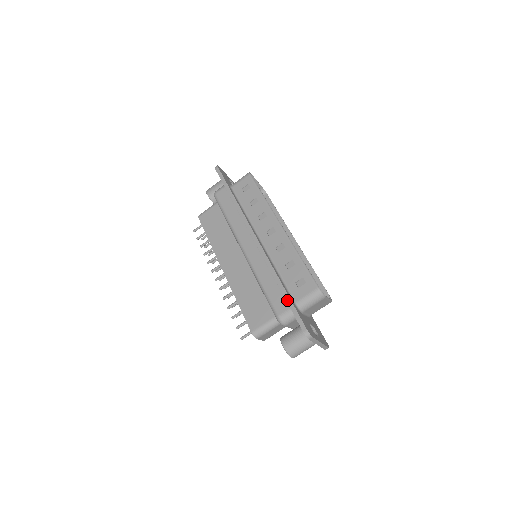
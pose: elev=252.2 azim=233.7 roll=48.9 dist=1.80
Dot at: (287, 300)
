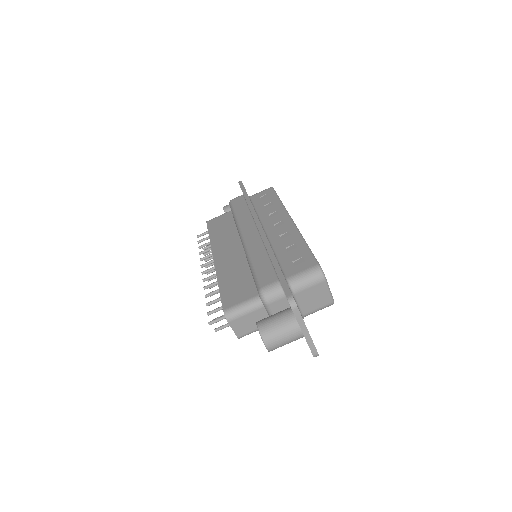
Dot at: (277, 270)
